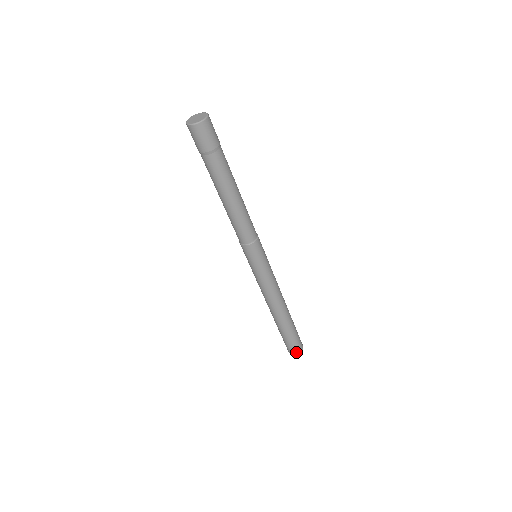
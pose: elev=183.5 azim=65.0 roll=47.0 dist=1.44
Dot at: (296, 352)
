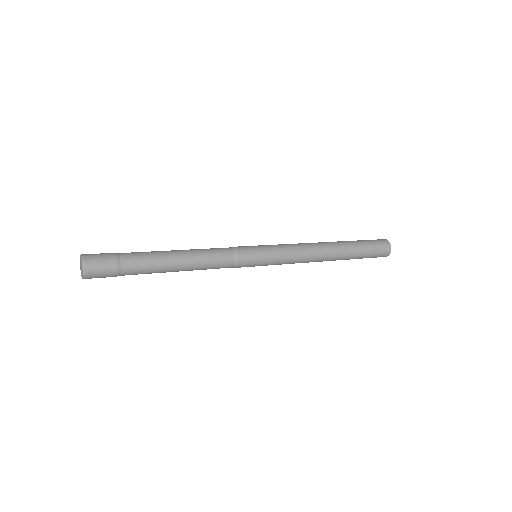
Dot at: (385, 255)
